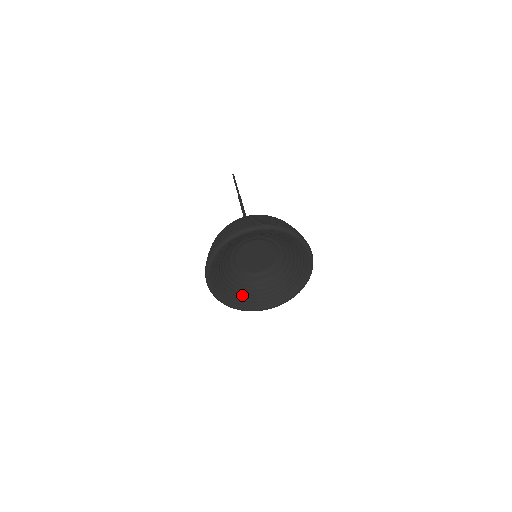
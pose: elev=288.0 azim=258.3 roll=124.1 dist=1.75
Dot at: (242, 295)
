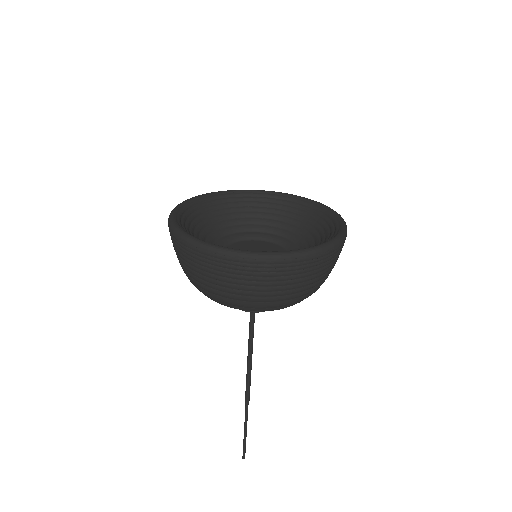
Dot at: occluded
